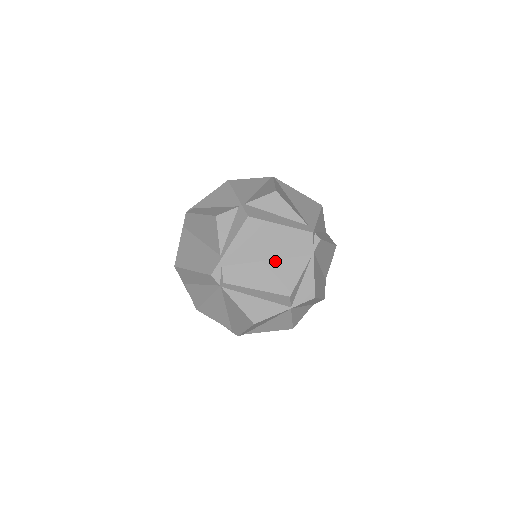
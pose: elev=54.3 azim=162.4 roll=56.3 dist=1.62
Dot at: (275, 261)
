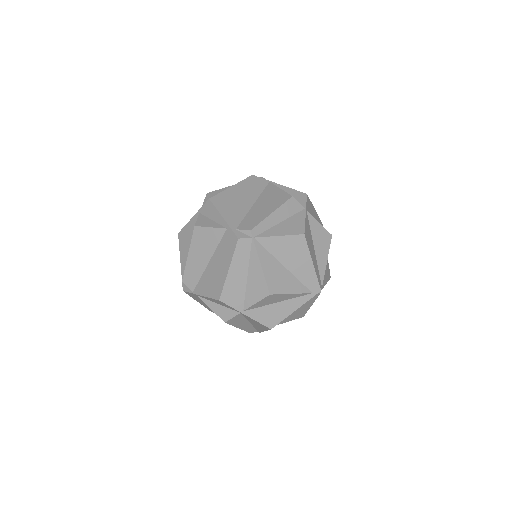
Dot at: (258, 200)
